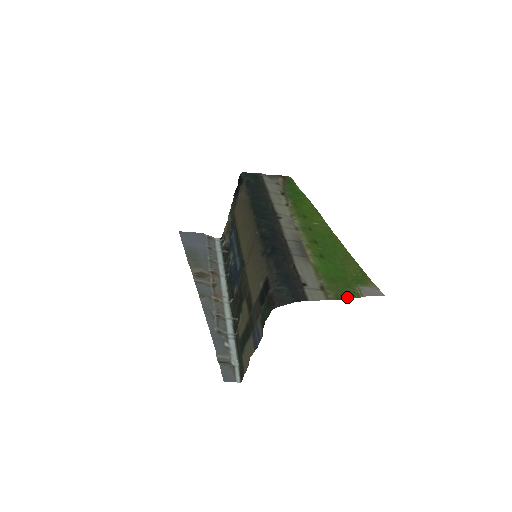
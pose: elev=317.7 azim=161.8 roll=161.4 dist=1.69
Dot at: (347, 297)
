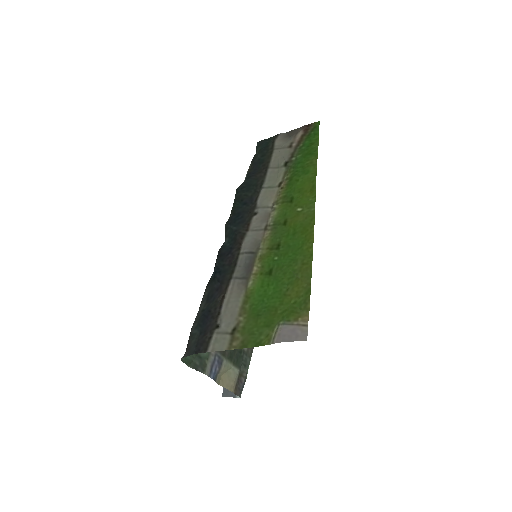
Dot at: (254, 344)
